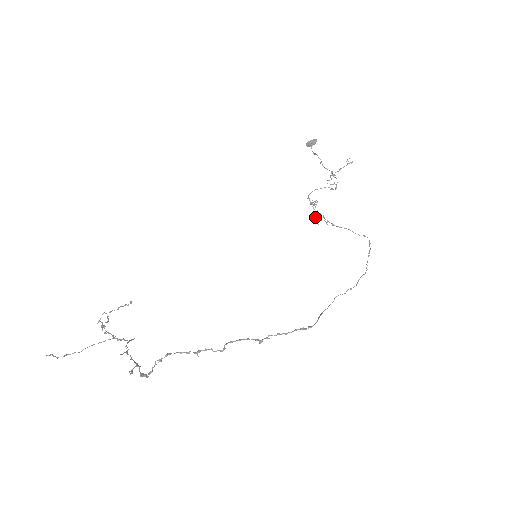
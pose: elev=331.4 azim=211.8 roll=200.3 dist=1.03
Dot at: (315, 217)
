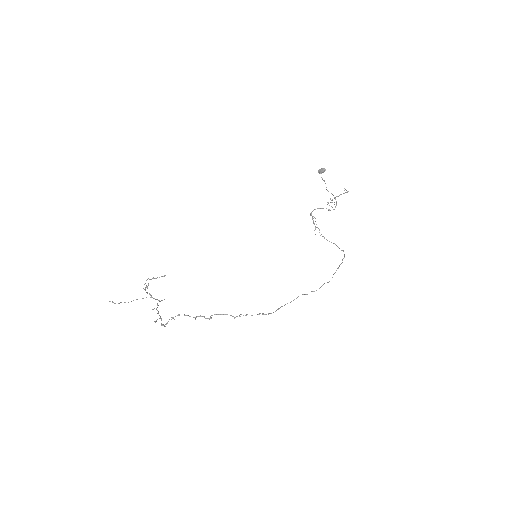
Dot at: (314, 230)
